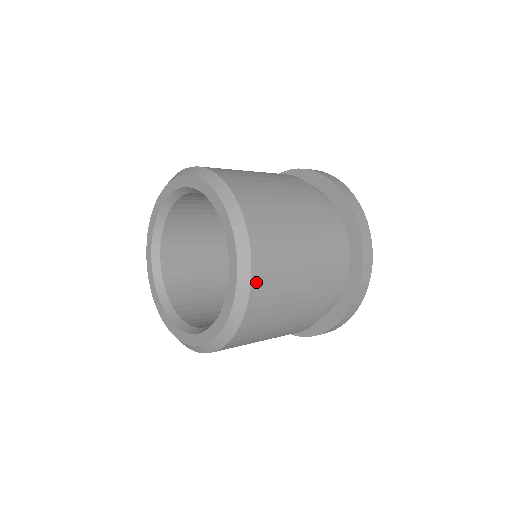
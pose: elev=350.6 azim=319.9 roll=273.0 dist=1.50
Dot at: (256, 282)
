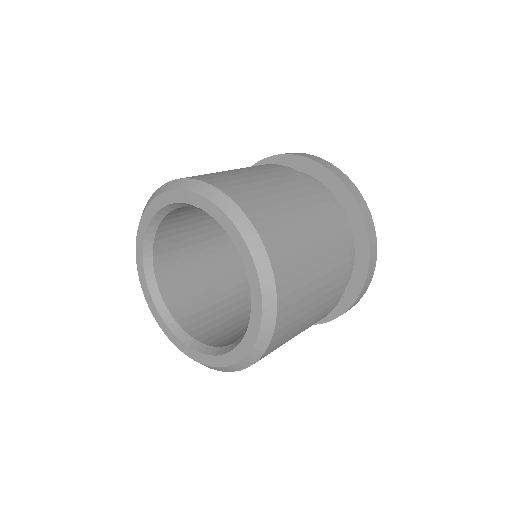
Dot at: (260, 359)
